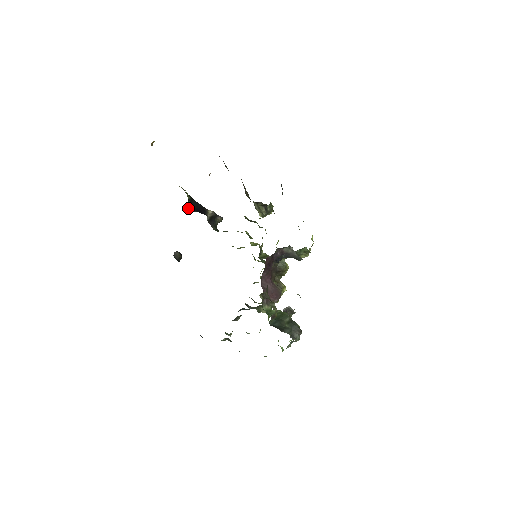
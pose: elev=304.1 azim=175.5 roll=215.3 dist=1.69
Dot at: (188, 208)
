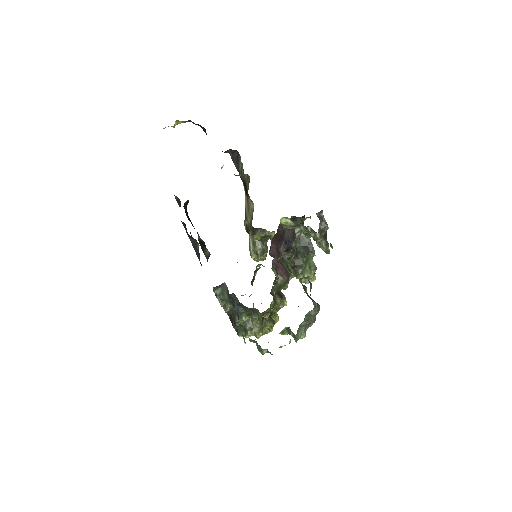
Dot at: (185, 208)
